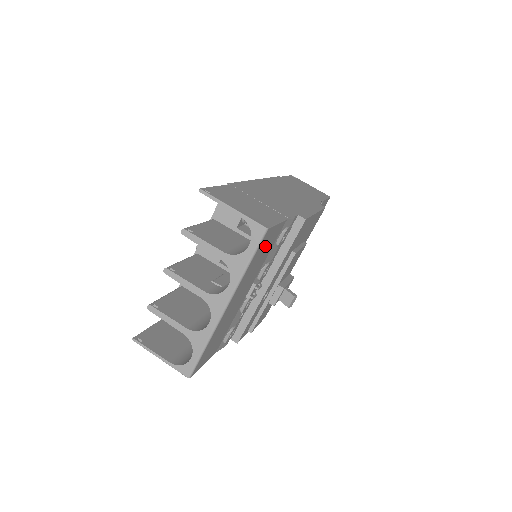
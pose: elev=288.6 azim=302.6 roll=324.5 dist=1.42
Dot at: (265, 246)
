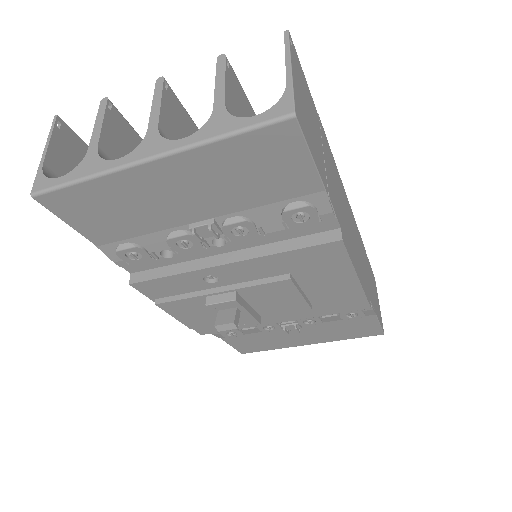
Dot at: (270, 163)
